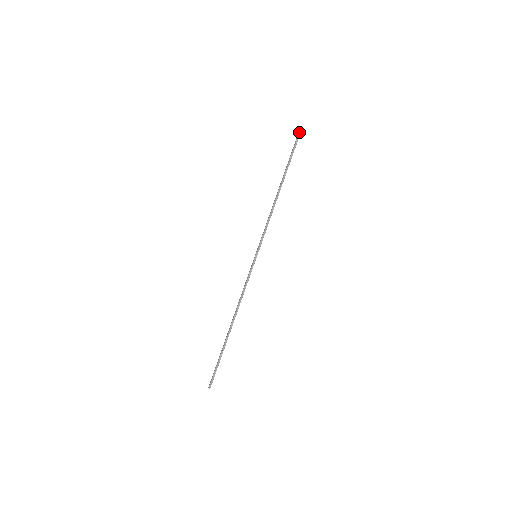
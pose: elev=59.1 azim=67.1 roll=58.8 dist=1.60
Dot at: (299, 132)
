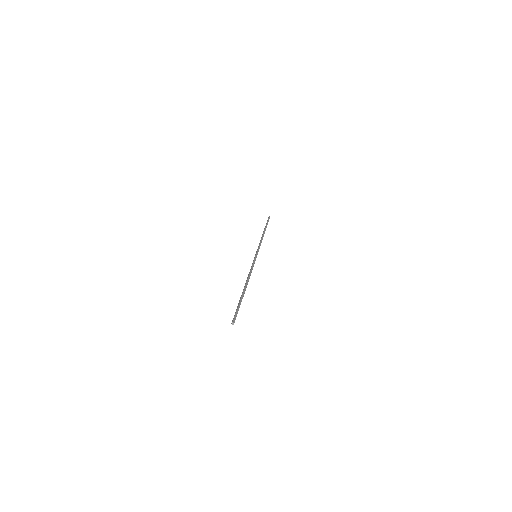
Dot at: (269, 217)
